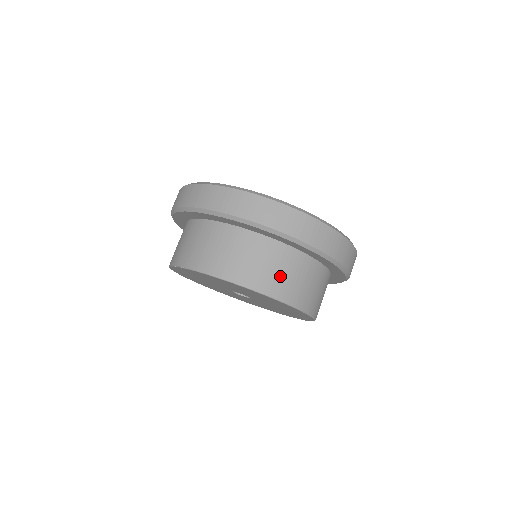
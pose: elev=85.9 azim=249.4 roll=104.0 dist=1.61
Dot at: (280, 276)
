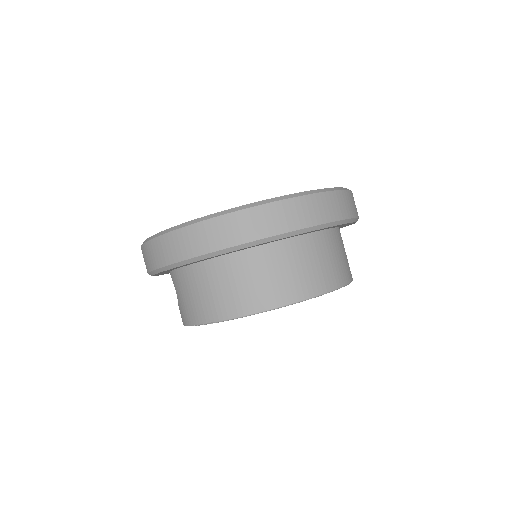
Dot at: (308, 272)
